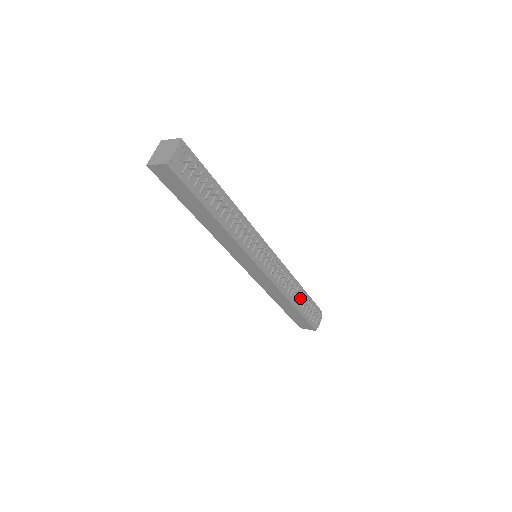
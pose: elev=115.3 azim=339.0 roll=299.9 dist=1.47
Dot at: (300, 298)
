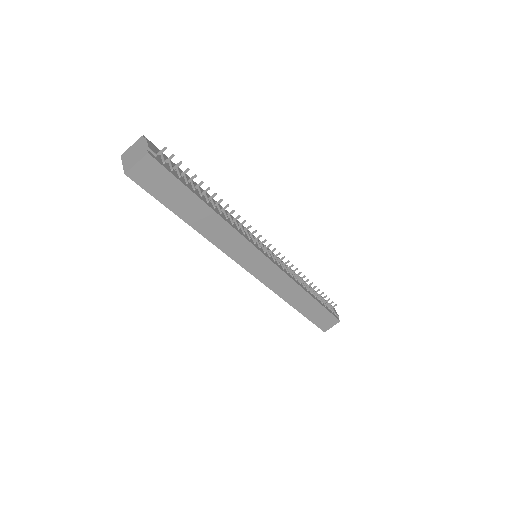
Dot at: (310, 289)
